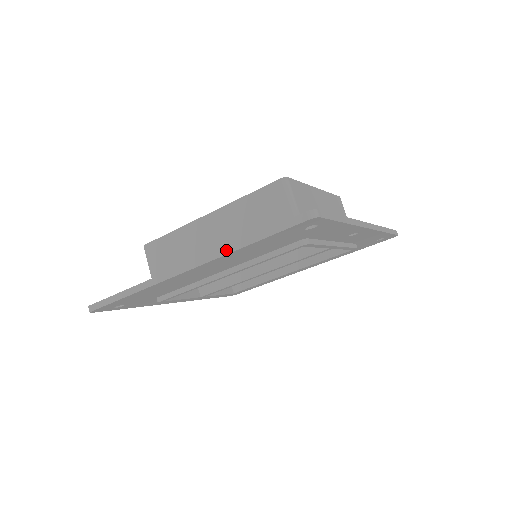
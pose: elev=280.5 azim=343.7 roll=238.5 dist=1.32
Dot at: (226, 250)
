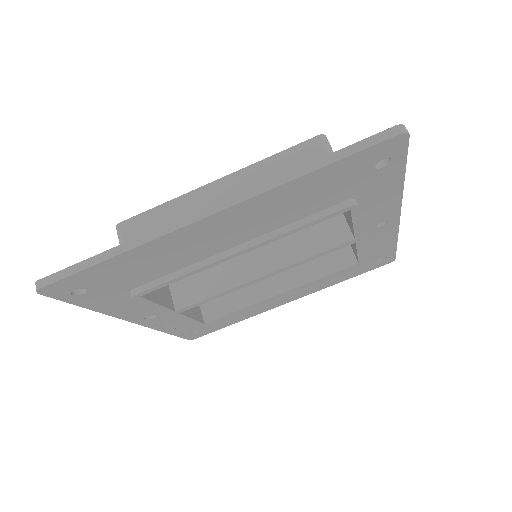
Dot at: (279, 180)
